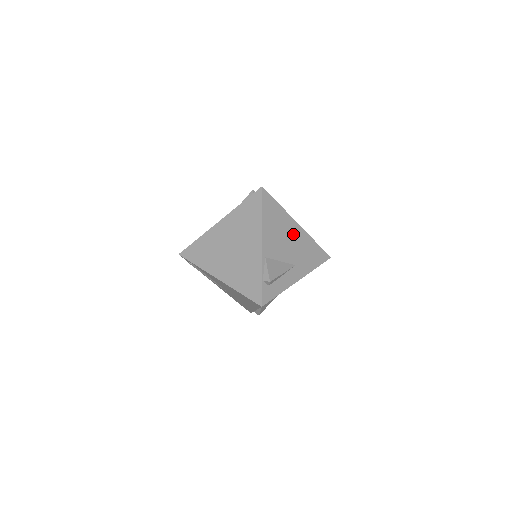
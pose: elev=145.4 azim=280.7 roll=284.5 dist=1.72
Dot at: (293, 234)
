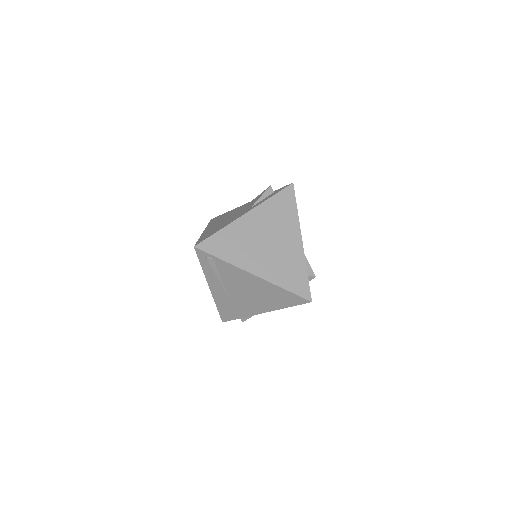
Dot at: occluded
